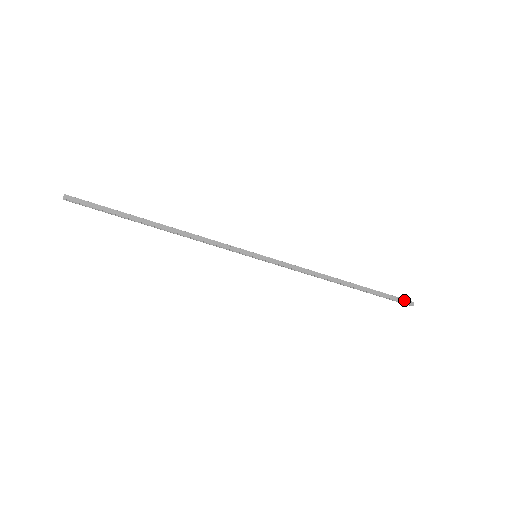
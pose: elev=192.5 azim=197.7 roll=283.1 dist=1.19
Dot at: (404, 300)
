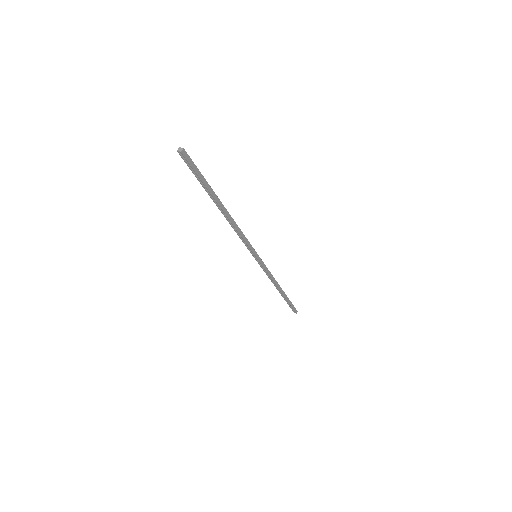
Dot at: (295, 309)
